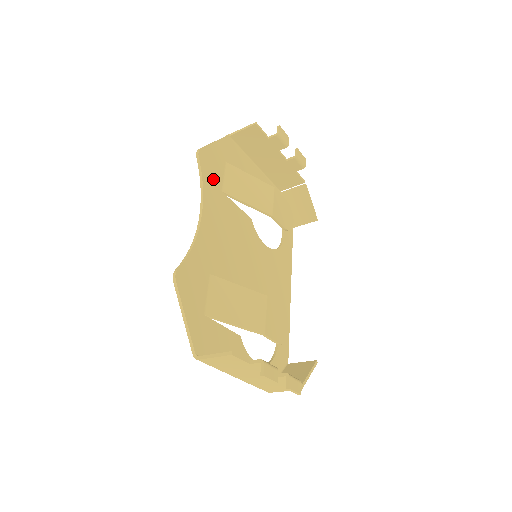
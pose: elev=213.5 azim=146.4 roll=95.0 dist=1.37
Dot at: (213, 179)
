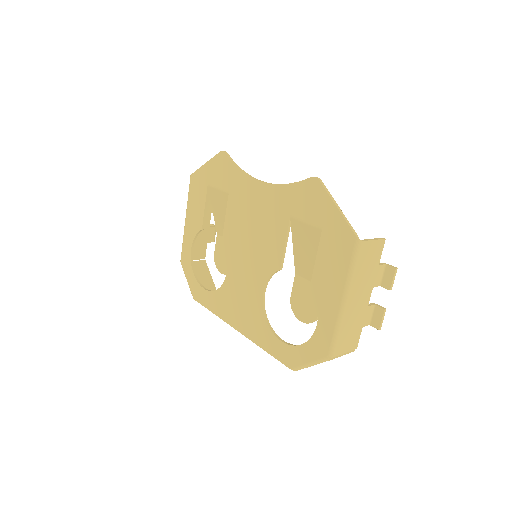
Dot at: (230, 178)
